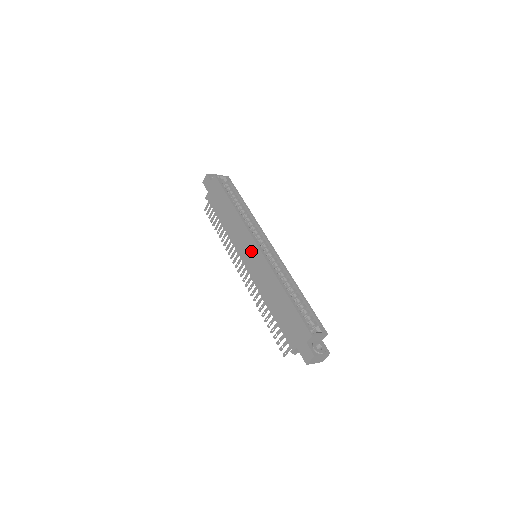
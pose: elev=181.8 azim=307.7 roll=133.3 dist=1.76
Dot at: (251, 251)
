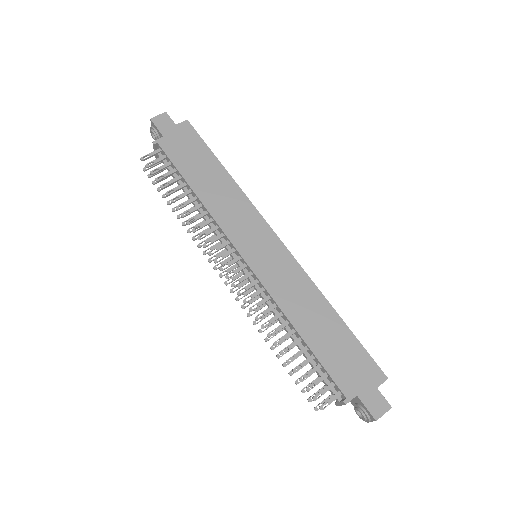
Dot at: (266, 245)
